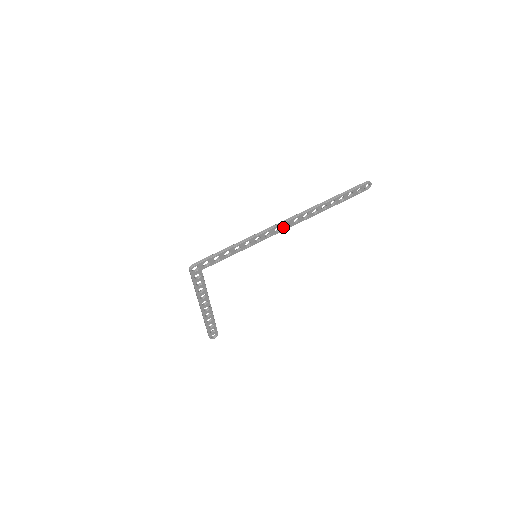
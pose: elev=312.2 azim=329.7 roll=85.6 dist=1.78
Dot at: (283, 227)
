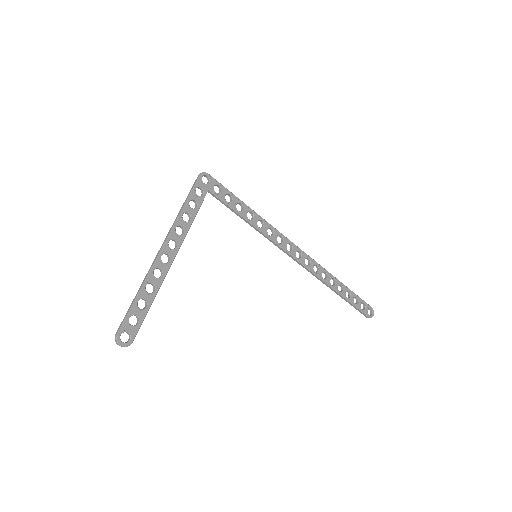
Dot at: (294, 253)
